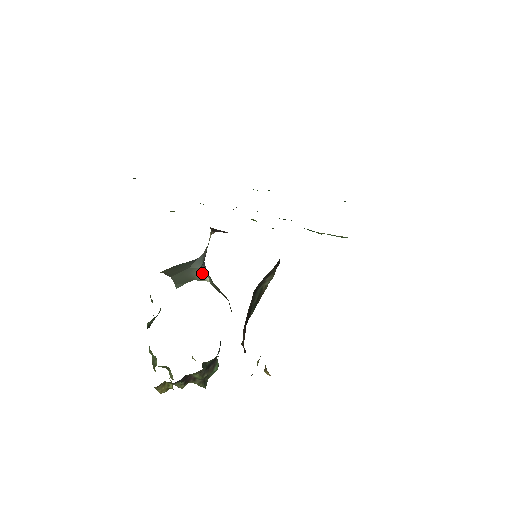
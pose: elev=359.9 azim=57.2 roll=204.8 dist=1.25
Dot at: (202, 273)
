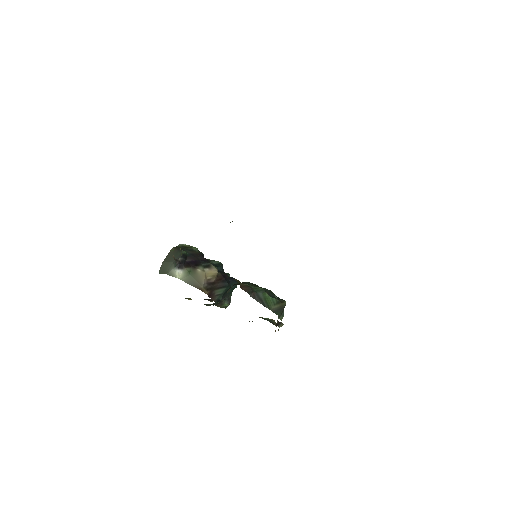
Dot at: (174, 271)
